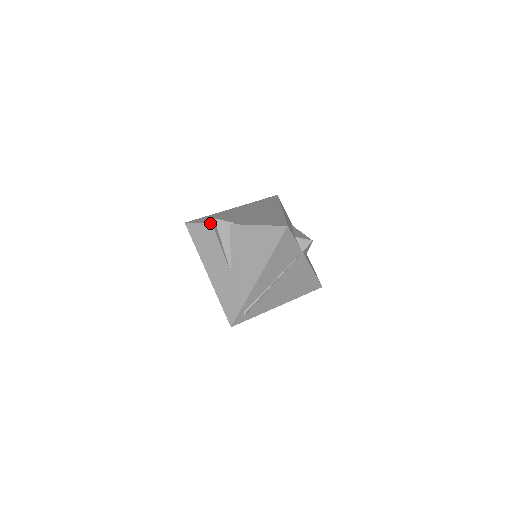
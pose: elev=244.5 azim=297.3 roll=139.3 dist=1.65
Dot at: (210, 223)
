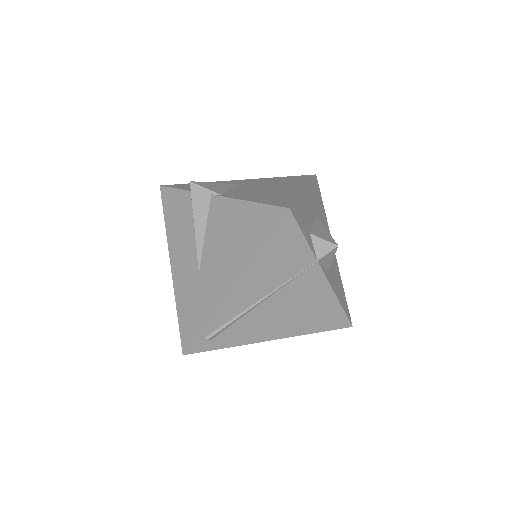
Dot at: (188, 190)
